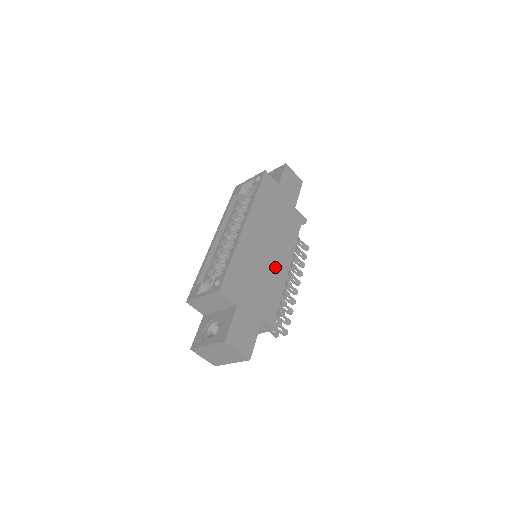
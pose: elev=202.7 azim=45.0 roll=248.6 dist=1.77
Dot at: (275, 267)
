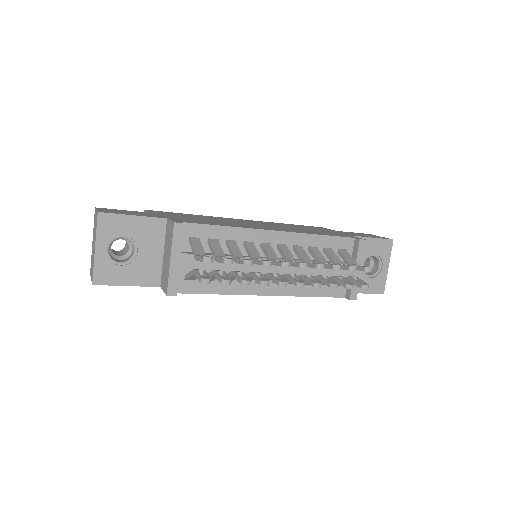
Dot at: occluded
